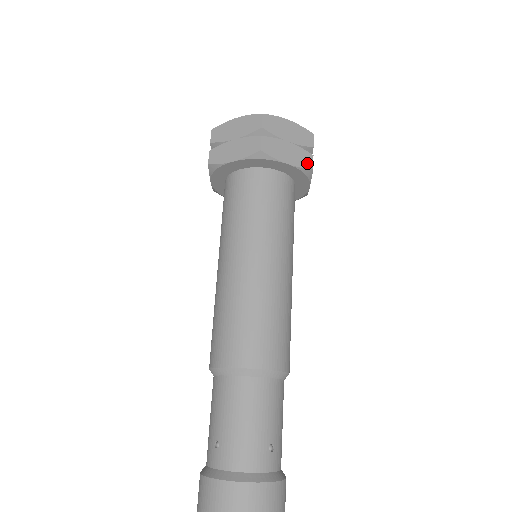
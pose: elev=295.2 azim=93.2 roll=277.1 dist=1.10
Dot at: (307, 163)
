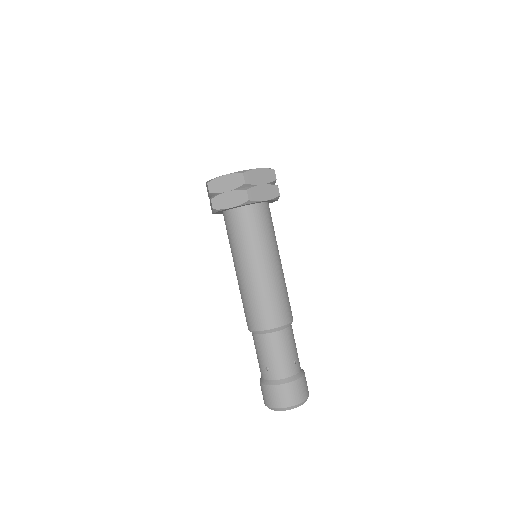
Dot at: (276, 193)
